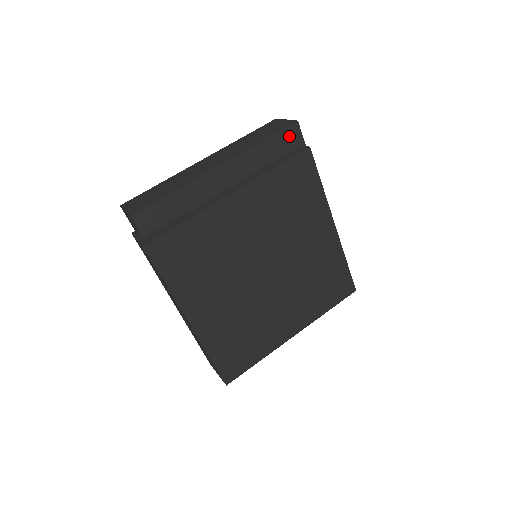
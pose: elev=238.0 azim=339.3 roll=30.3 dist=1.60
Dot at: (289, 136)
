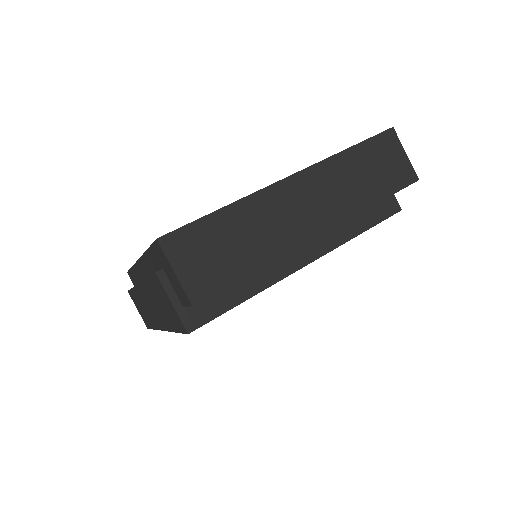
Dot at: occluded
